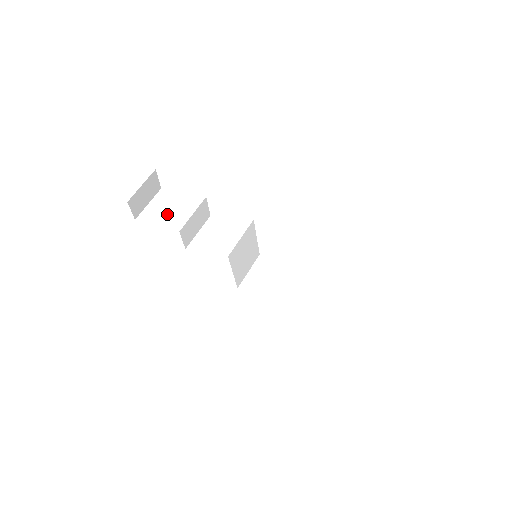
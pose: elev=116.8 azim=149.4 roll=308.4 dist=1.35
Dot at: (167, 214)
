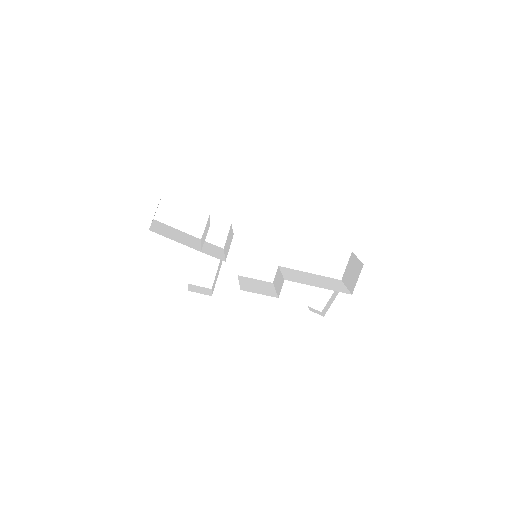
Dot at: (170, 232)
